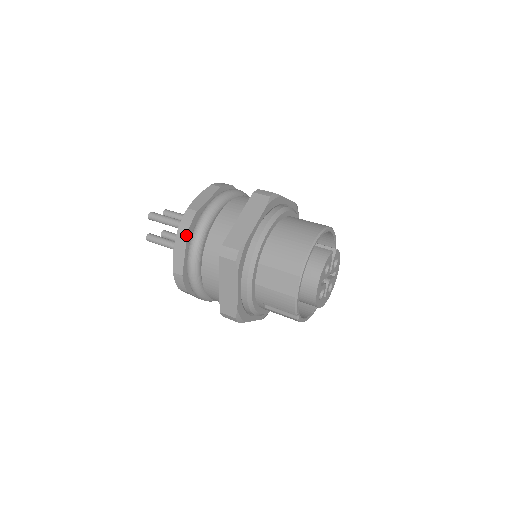
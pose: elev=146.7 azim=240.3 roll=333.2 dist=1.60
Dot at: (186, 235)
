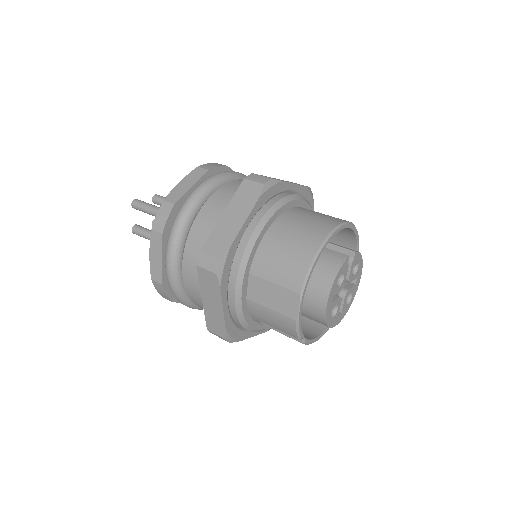
Dot at: (161, 235)
